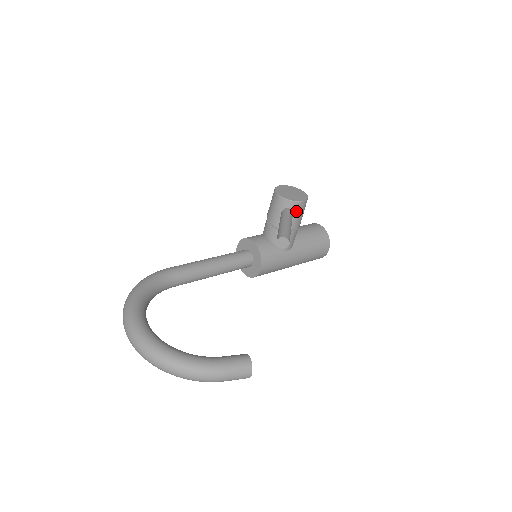
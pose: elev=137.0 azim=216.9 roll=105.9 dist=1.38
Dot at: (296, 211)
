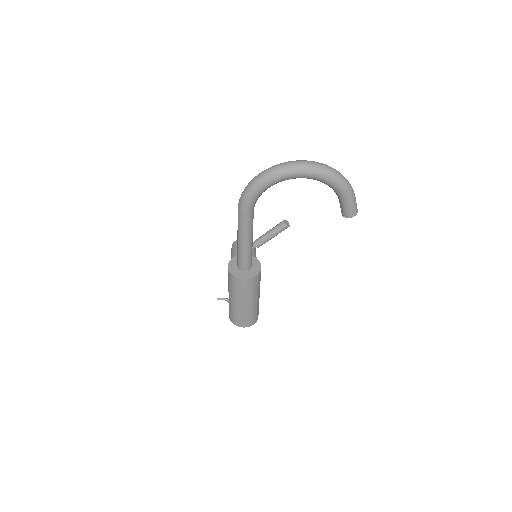
Dot at: (255, 250)
